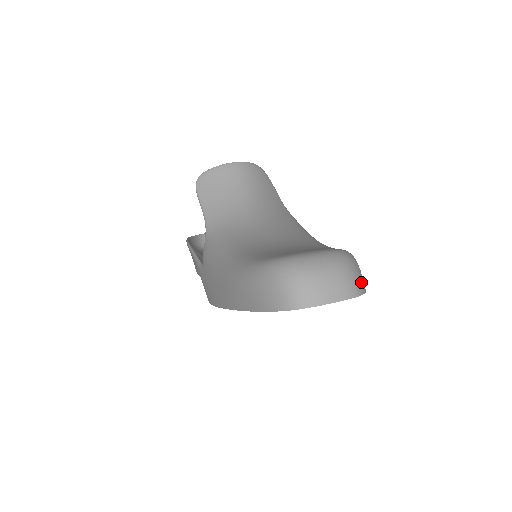
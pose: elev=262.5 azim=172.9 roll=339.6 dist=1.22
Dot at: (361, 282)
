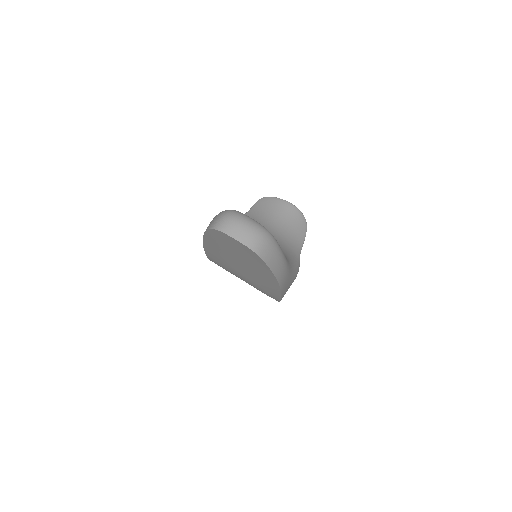
Dot at: (263, 251)
